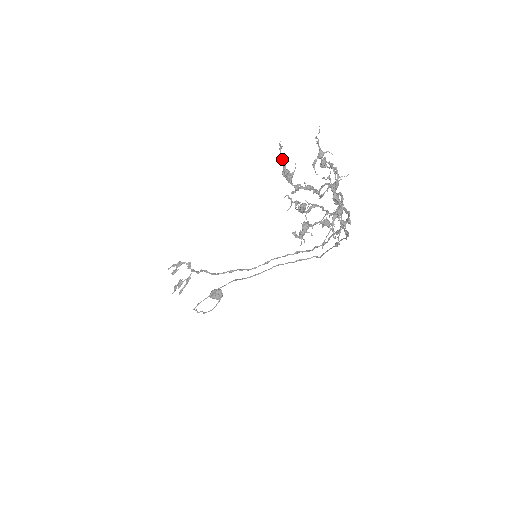
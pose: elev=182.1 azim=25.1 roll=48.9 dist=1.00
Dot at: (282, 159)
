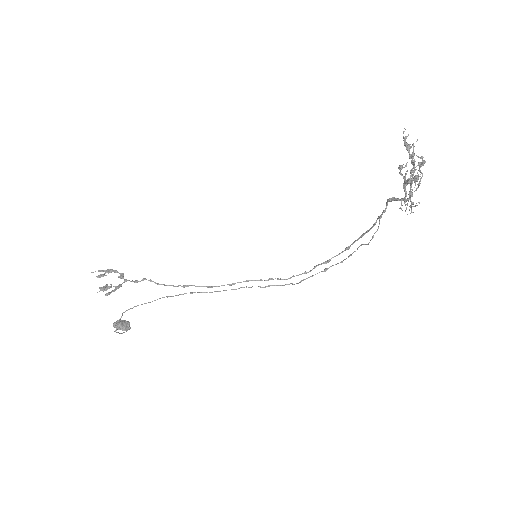
Dot at: (406, 136)
